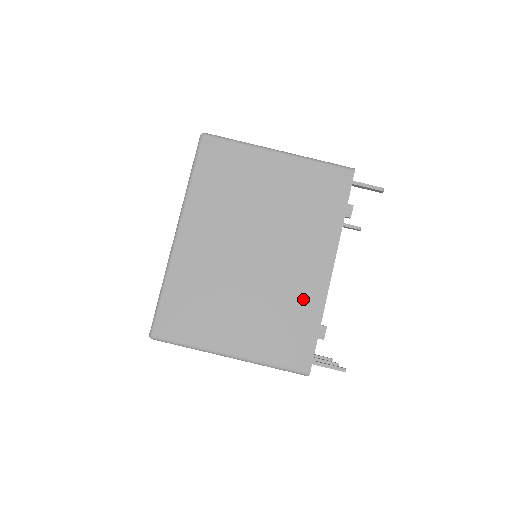
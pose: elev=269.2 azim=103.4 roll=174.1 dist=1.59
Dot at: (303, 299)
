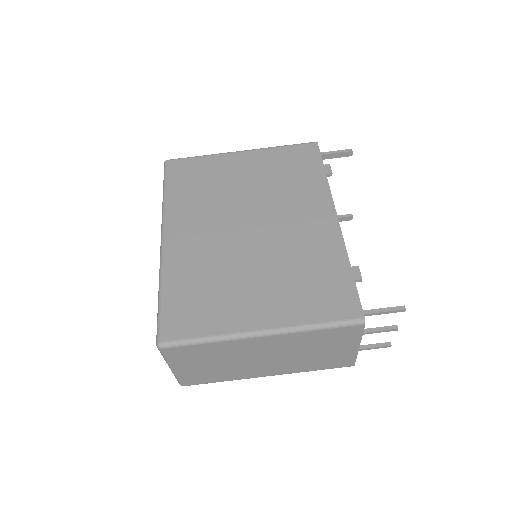
Dot at: (319, 250)
